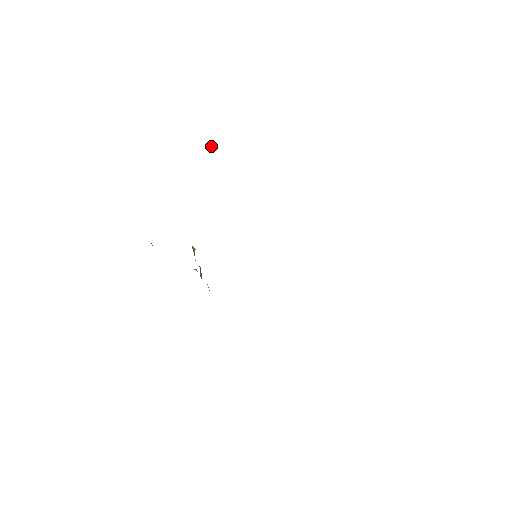
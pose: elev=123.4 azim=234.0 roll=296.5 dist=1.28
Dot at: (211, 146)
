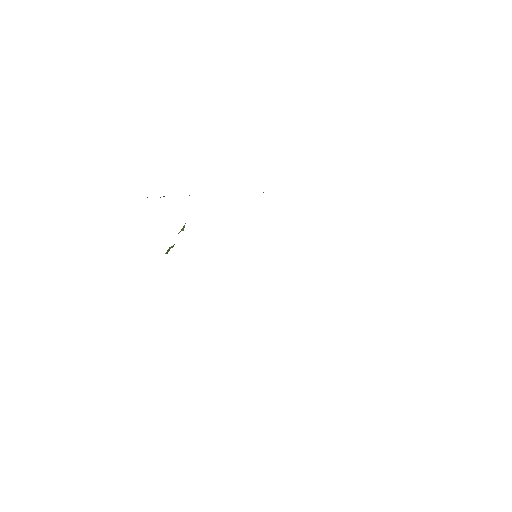
Dot at: occluded
